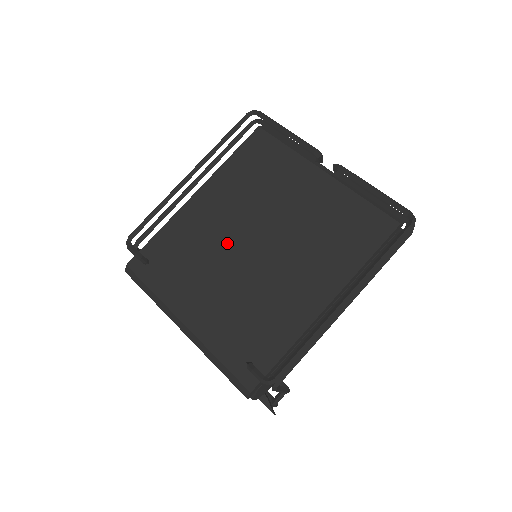
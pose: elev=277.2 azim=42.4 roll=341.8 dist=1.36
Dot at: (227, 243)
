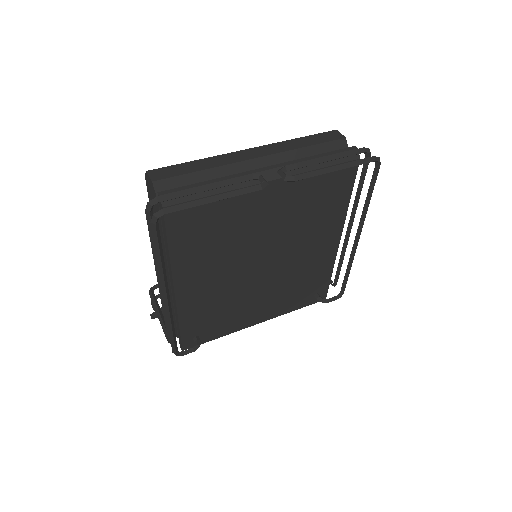
Dot at: (241, 282)
